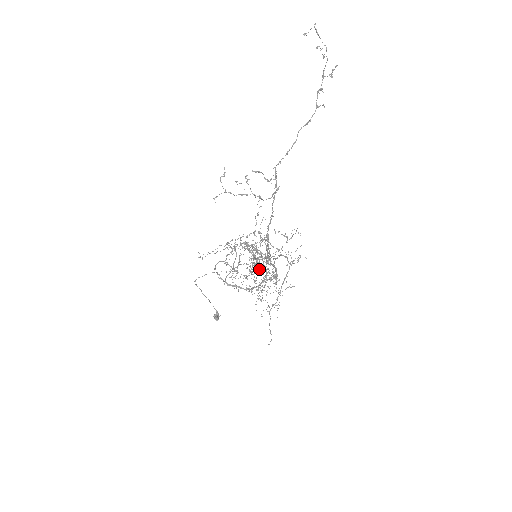
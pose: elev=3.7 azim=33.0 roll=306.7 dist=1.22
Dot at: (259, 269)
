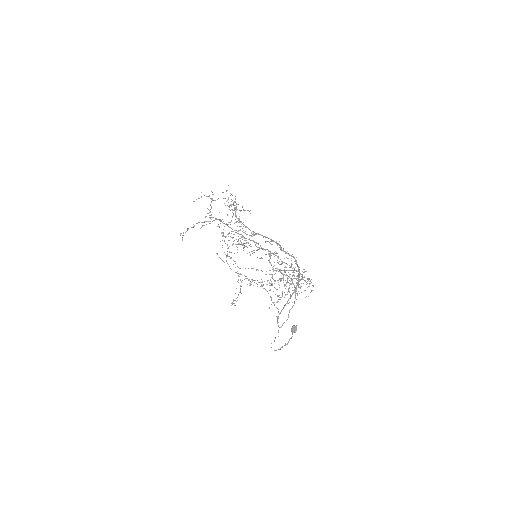
Dot at: (299, 284)
